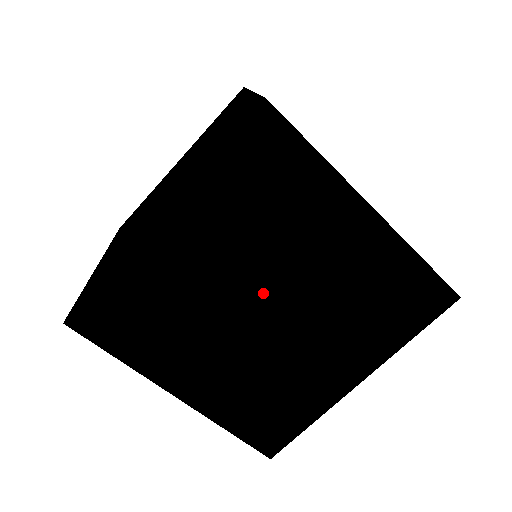
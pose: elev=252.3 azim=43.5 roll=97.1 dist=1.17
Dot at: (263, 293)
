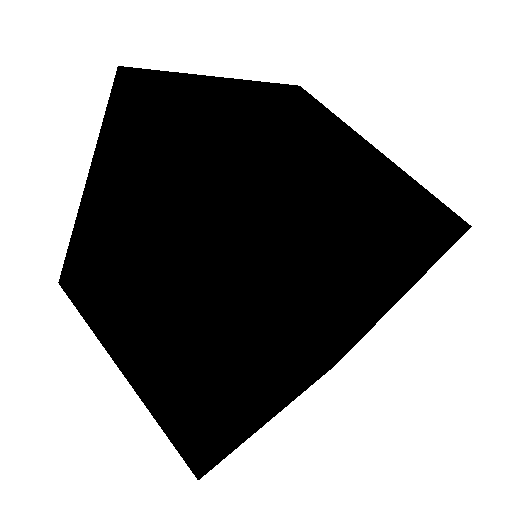
Dot at: (154, 270)
